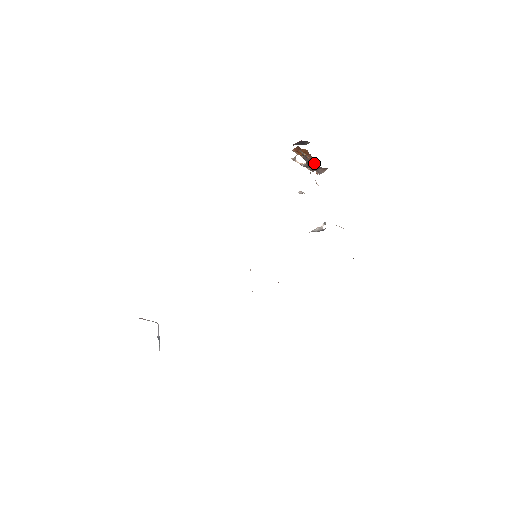
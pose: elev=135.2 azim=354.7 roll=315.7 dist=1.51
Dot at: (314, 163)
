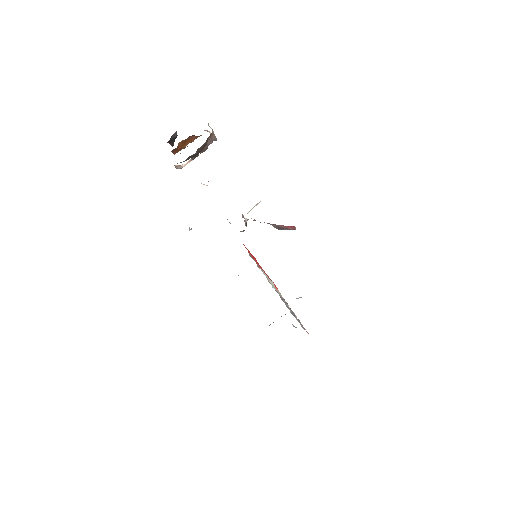
Dot at: (191, 155)
